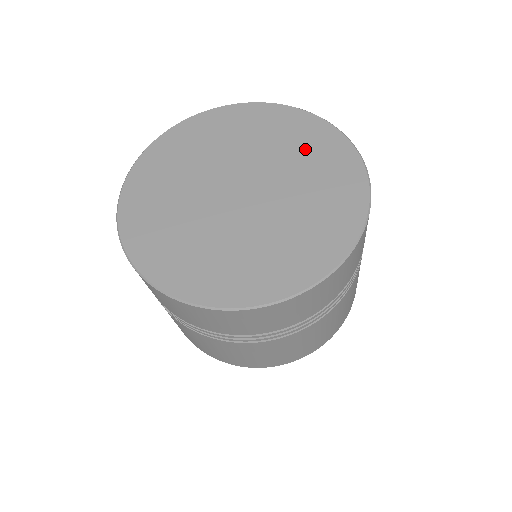
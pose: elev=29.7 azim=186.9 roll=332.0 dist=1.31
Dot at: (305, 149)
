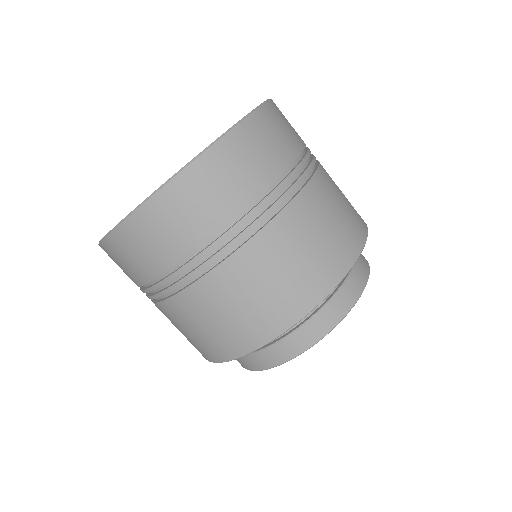
Dot at: occluded
